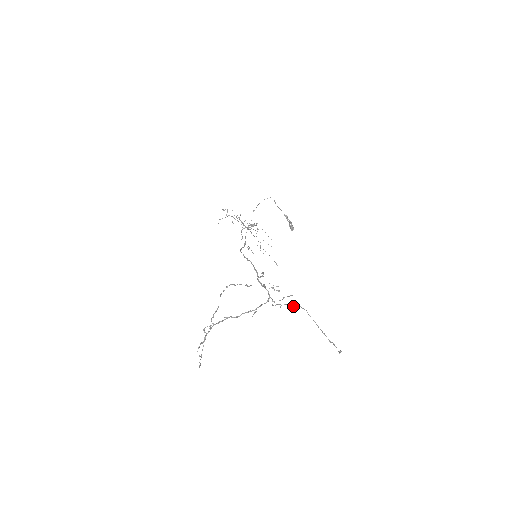
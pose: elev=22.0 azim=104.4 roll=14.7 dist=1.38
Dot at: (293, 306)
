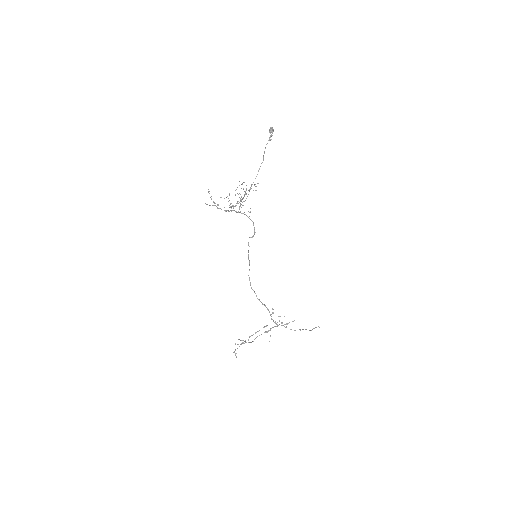
Dot at: occluded
